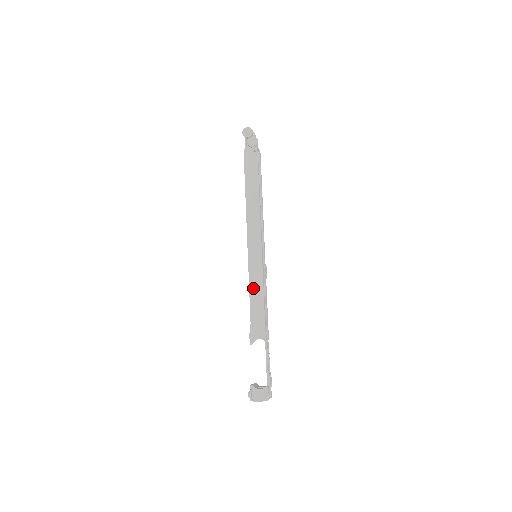
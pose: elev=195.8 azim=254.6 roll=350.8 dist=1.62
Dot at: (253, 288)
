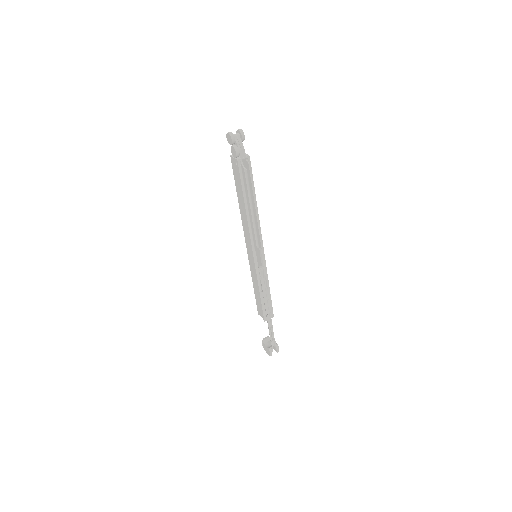
Dot at: (254, 282)
